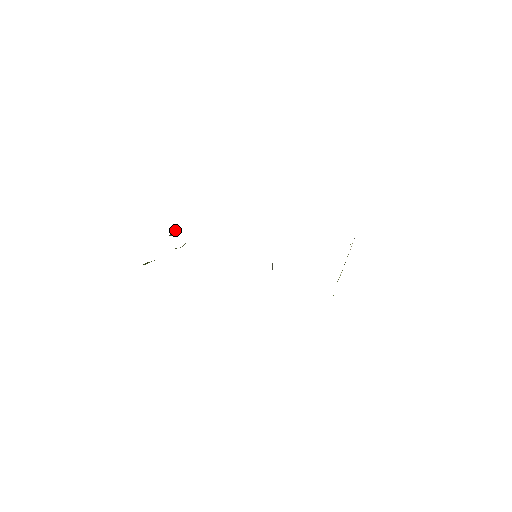
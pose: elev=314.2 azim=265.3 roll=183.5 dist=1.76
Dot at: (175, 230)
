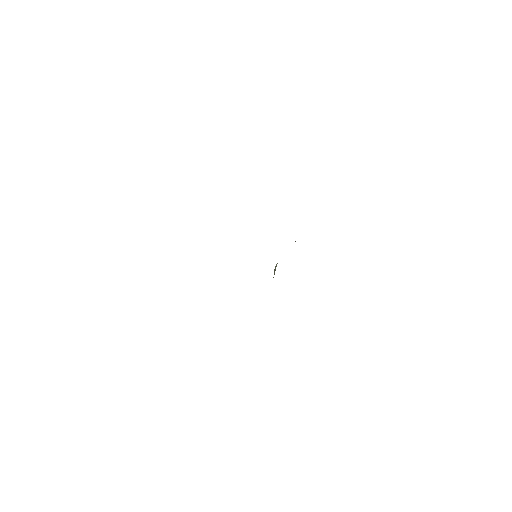
Dot at: occluded
